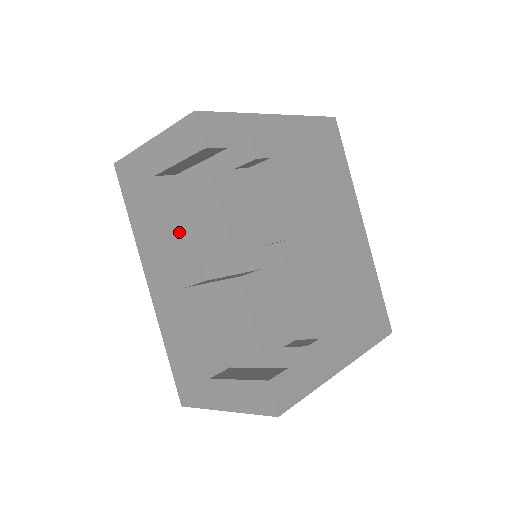
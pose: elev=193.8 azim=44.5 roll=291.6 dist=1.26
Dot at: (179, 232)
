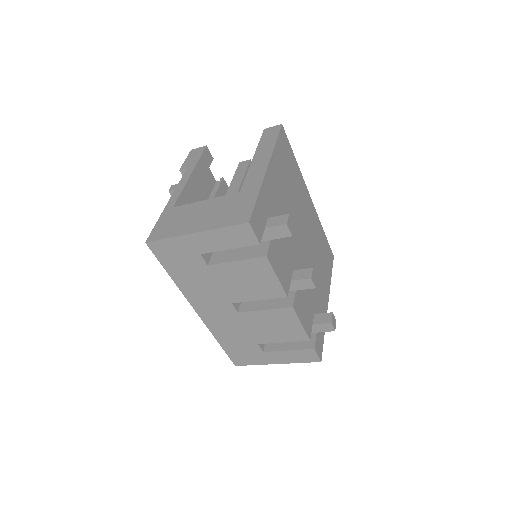
Dot at: (232, 285)
